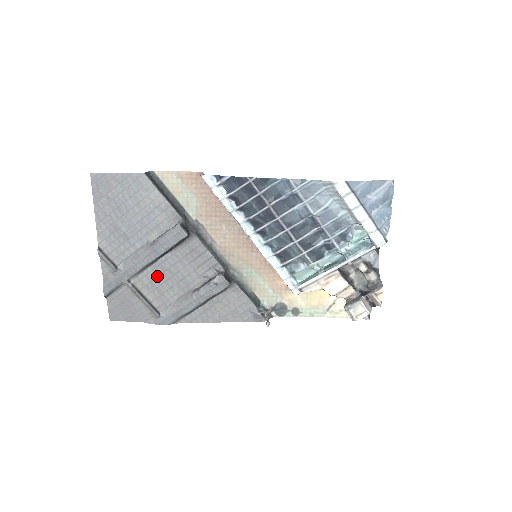
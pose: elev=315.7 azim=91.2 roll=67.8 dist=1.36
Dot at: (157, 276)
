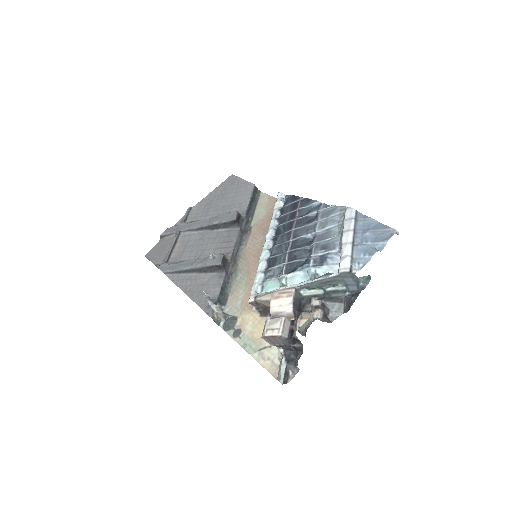
Dot at: (195, 240)
